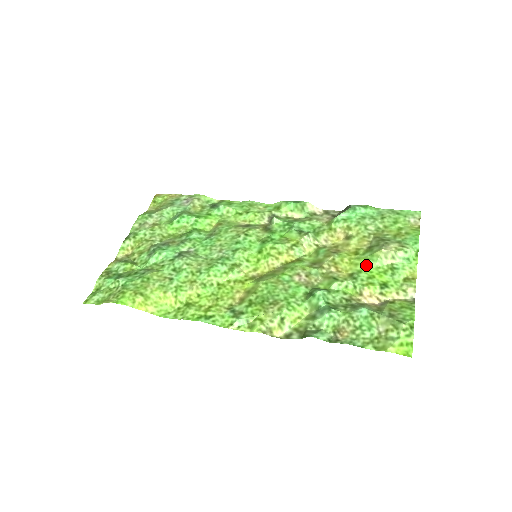
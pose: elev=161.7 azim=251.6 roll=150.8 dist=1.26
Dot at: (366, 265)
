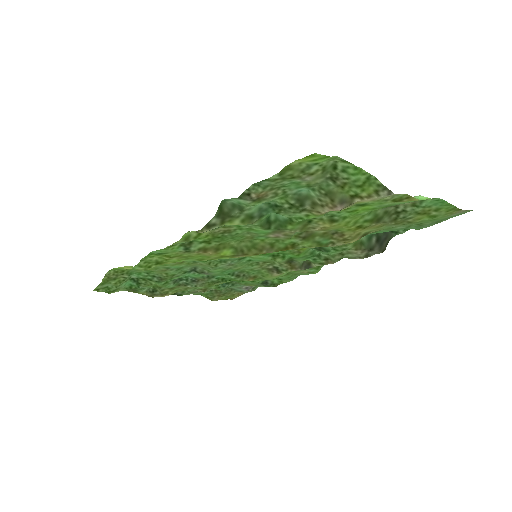
Dot at: (357, 215)
